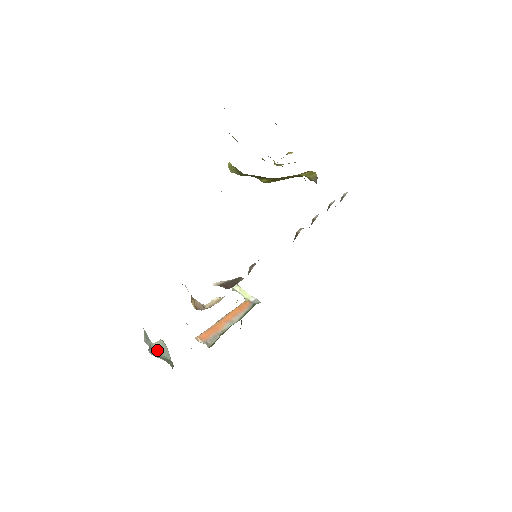
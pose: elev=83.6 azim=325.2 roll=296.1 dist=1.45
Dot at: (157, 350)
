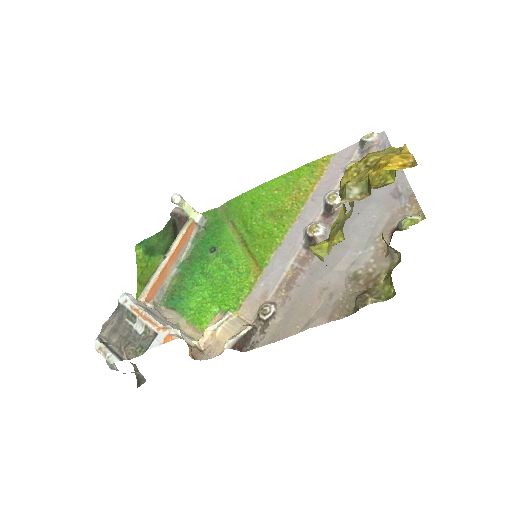
Dot at: occluded
